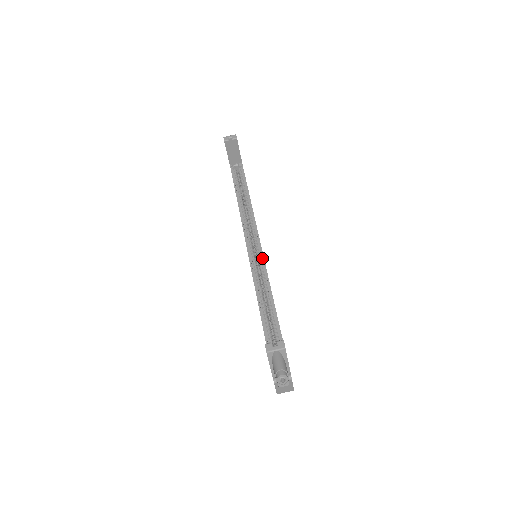
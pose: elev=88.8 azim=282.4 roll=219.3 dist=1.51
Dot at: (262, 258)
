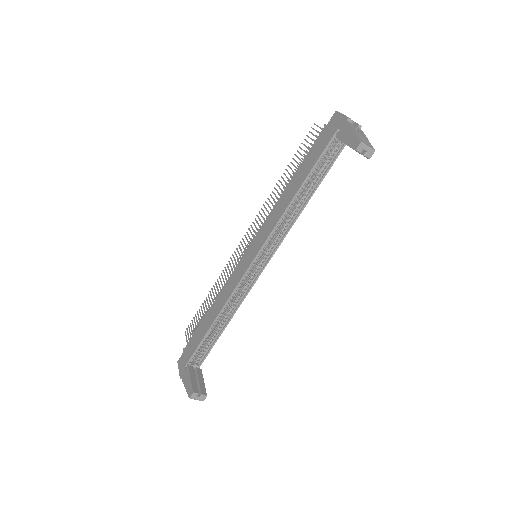
Dot at: (256, 277)
